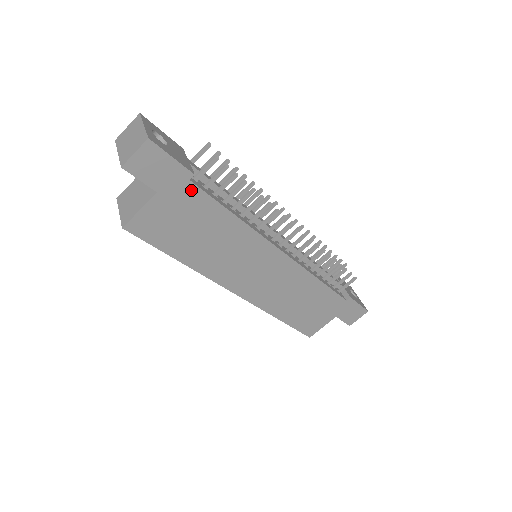
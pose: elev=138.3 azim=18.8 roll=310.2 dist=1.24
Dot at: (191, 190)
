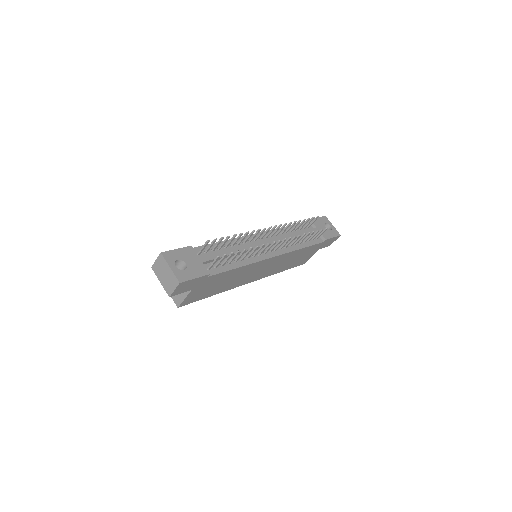
Dot at: (210, 278)
